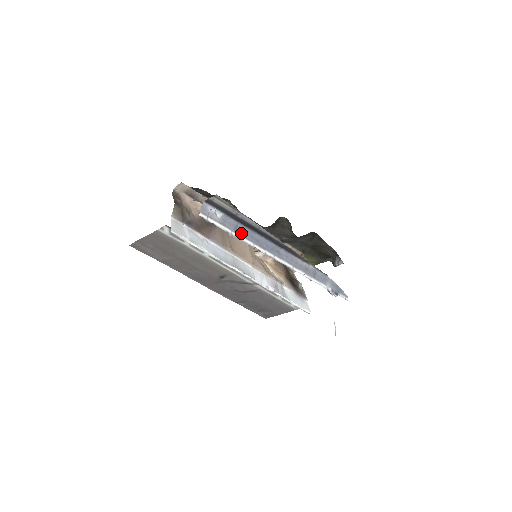
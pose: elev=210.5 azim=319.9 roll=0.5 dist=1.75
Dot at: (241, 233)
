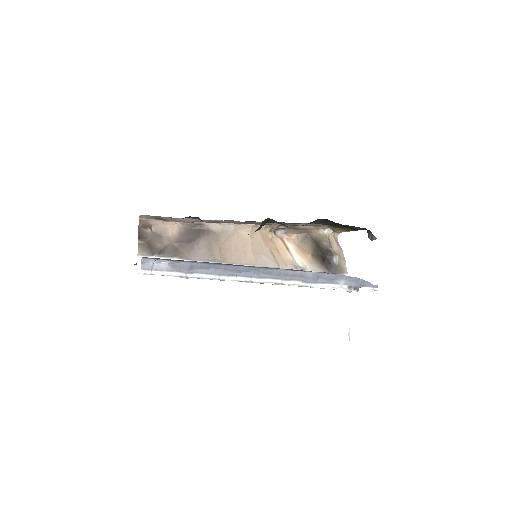
Dot at: (200, 270)
